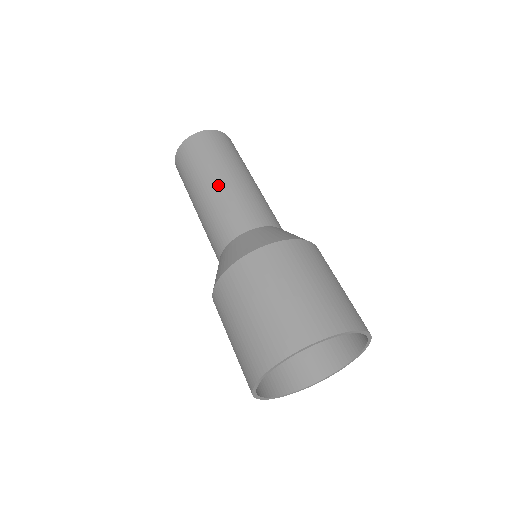
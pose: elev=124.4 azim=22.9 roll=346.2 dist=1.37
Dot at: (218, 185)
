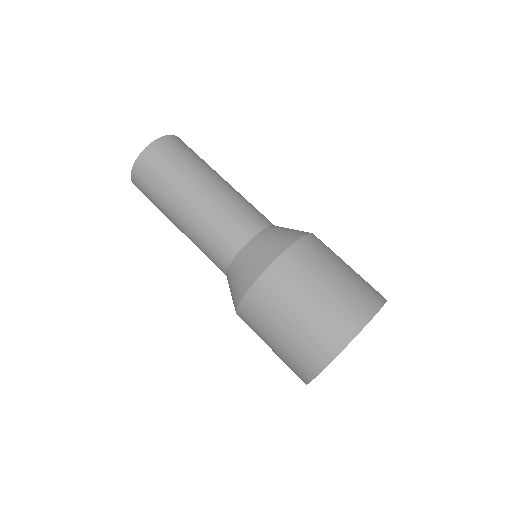
Dot at: (188, 212)
